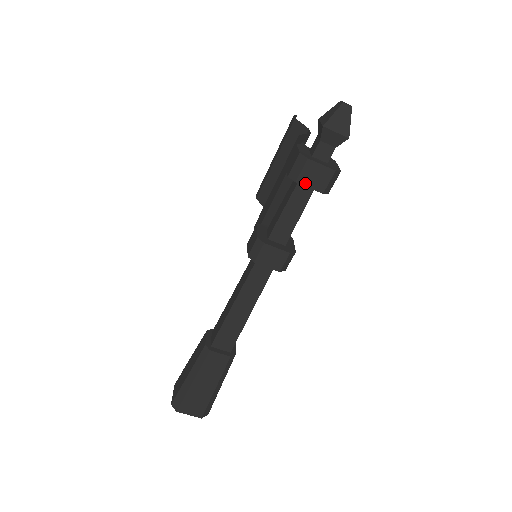
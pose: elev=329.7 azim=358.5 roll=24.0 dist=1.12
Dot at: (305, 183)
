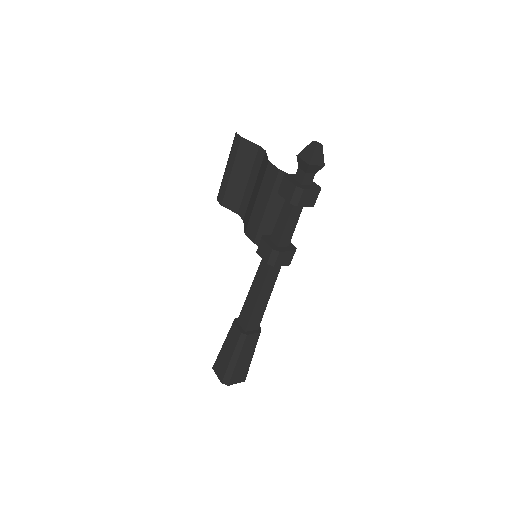
Dot at: (303, 205)
